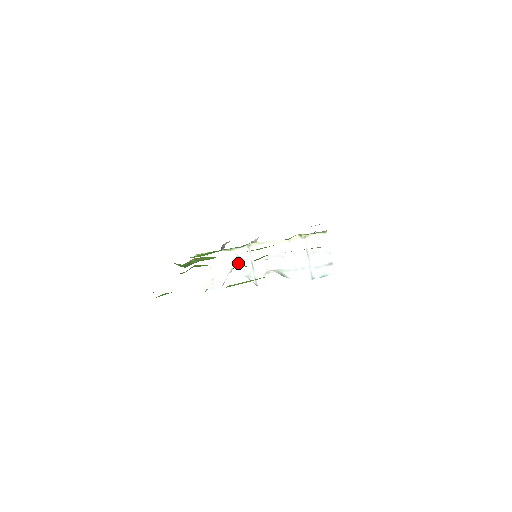
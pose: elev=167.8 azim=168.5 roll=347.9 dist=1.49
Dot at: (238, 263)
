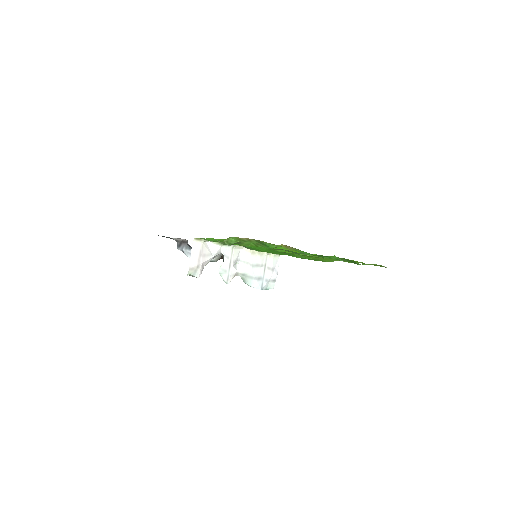
Dot at: (214, 259)
